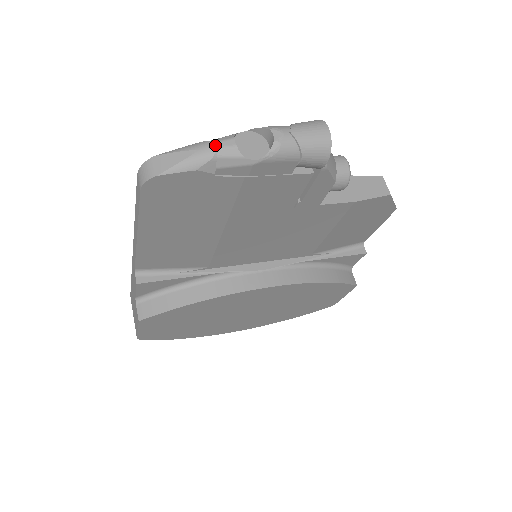
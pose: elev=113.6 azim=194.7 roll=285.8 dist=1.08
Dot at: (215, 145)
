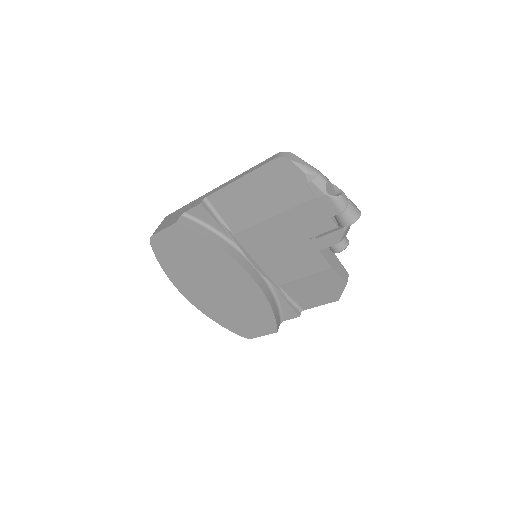
Dot at: (320, 173)
